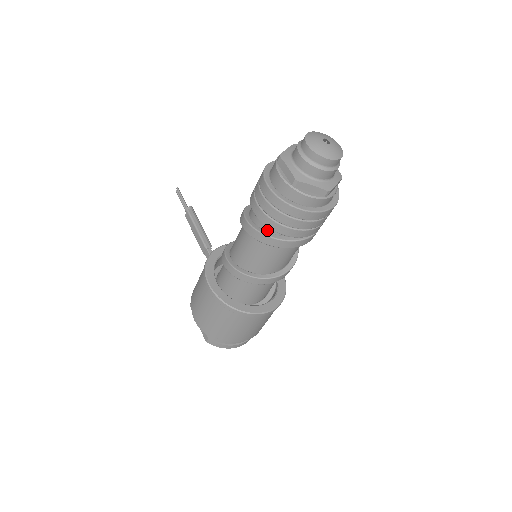
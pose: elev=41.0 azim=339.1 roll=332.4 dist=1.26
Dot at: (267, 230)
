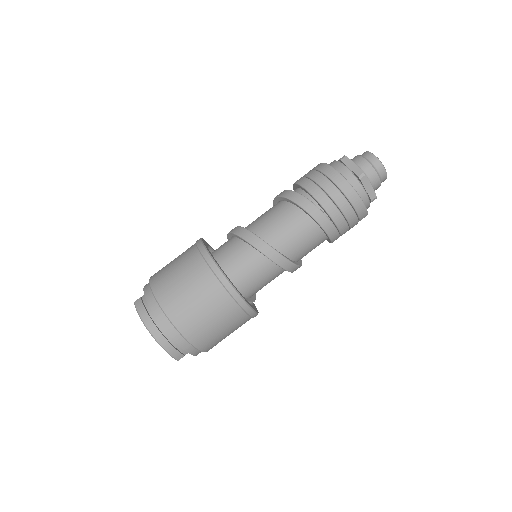
Dot at: occluded
